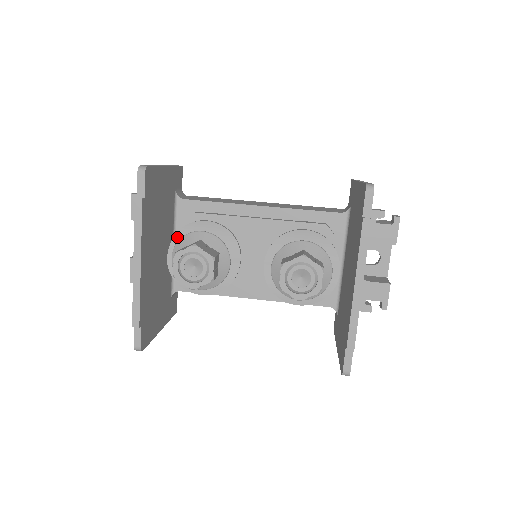
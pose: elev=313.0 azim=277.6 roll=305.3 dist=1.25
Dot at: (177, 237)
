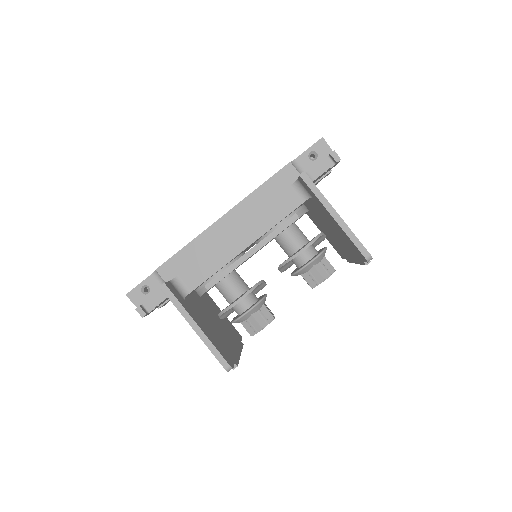
Dot at: (222, 314)
